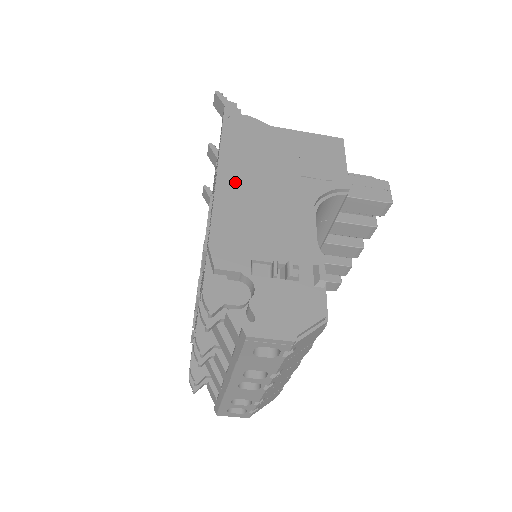
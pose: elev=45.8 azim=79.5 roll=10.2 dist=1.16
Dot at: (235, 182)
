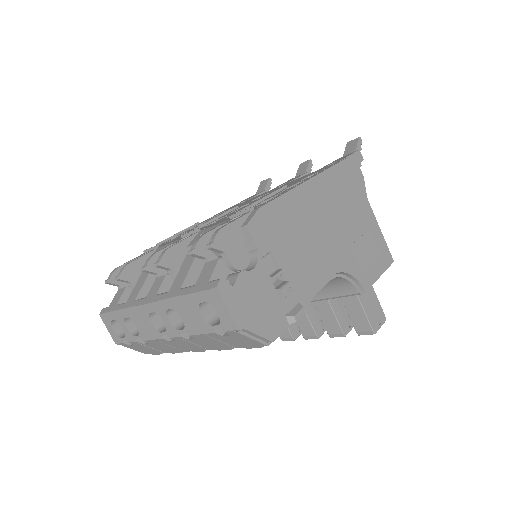
Dot at: (314, 197)
